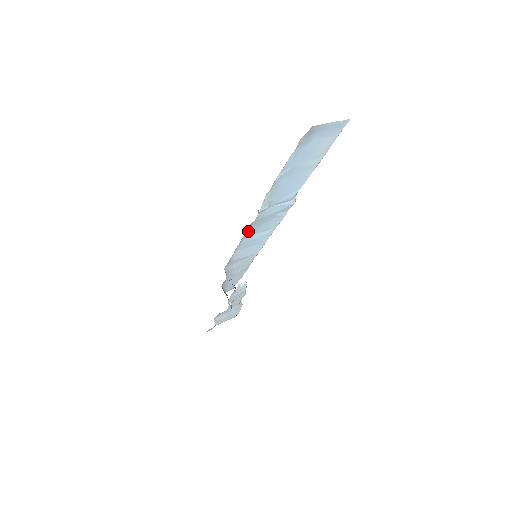
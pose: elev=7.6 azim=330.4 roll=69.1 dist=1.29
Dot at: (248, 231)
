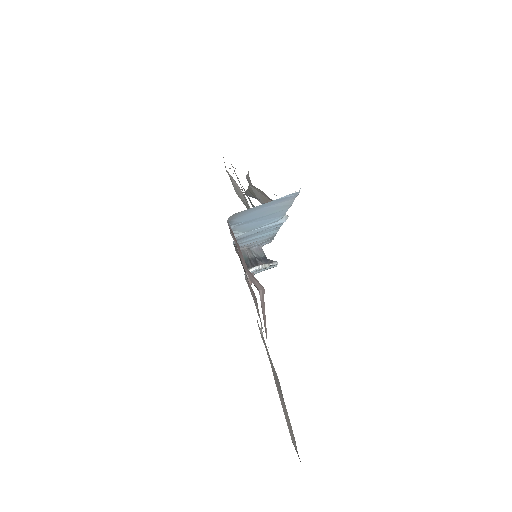
Dot at: (237, 241)
